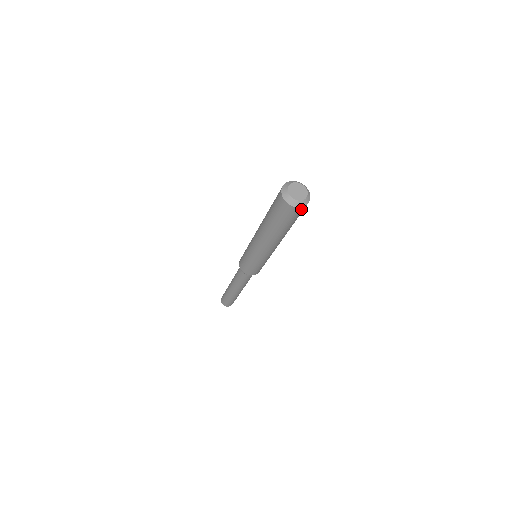
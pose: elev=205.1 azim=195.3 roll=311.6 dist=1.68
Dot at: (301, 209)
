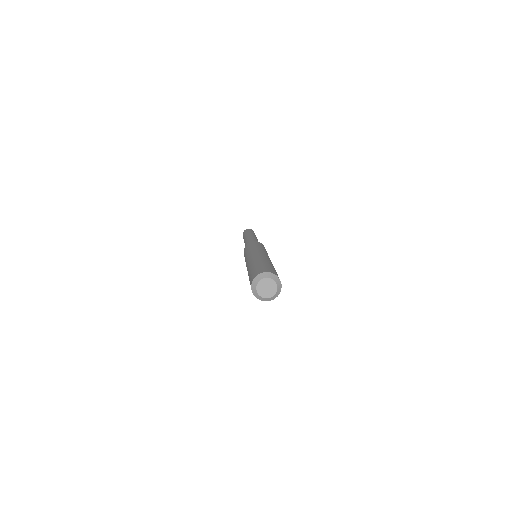
Dot at: occluded
